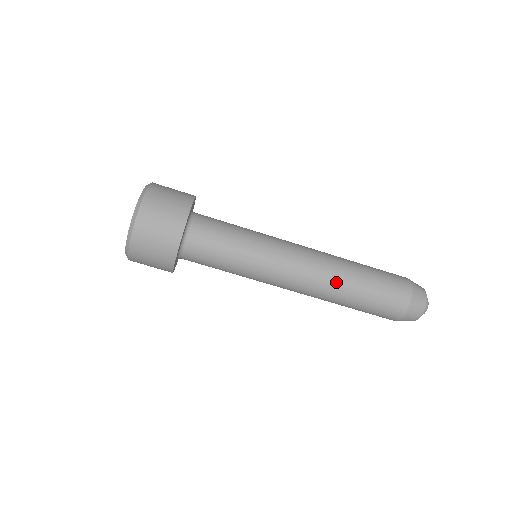
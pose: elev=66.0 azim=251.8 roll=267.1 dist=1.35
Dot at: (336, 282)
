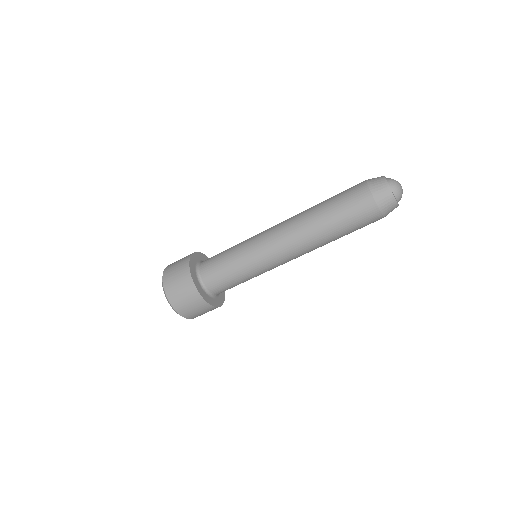
Dot at: (317, 244)
